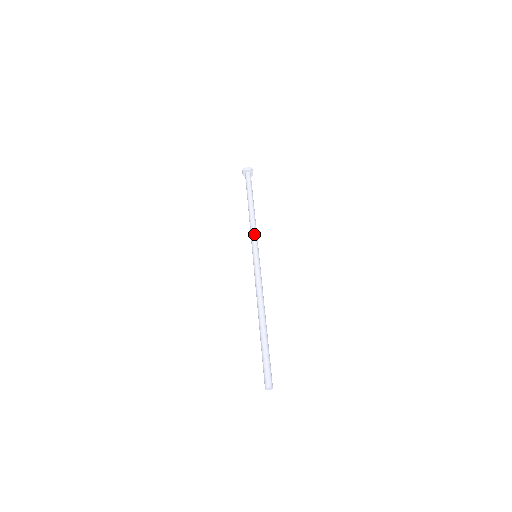
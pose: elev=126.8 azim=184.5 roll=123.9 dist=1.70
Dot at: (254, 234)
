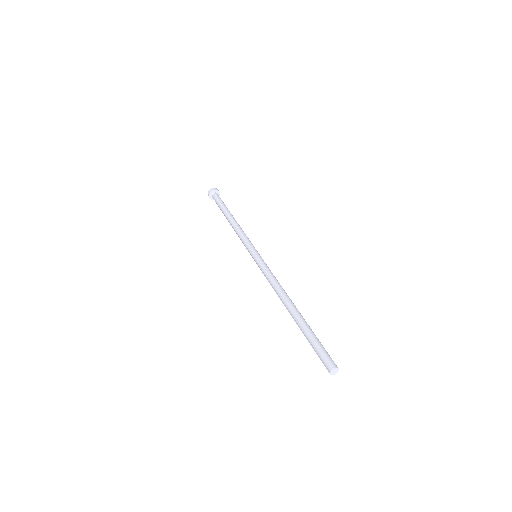
Dot at: (246, 237)
